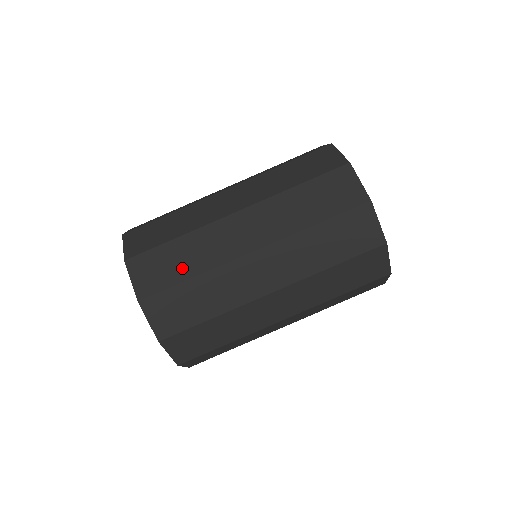
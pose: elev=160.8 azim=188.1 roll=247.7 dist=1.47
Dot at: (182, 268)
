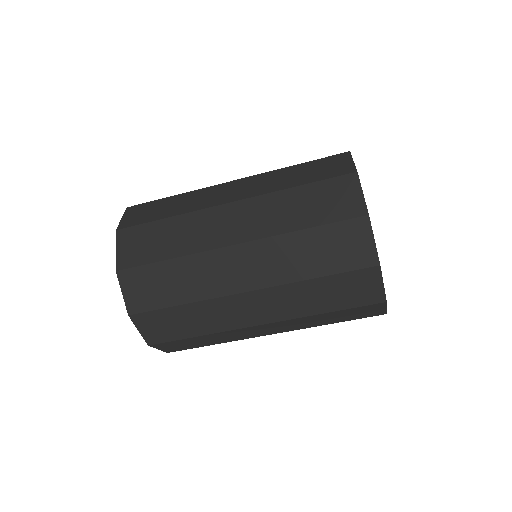
Dot at: (189, 328)
